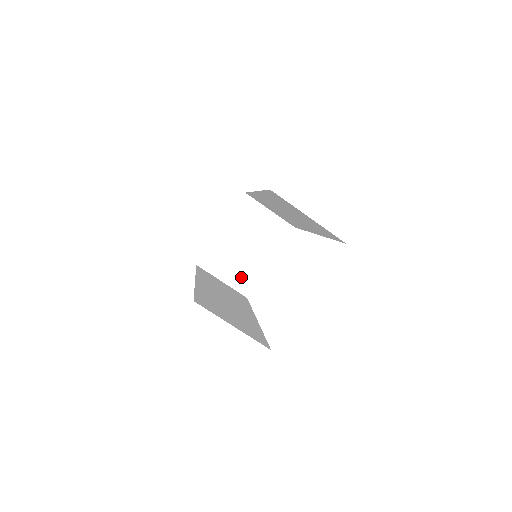
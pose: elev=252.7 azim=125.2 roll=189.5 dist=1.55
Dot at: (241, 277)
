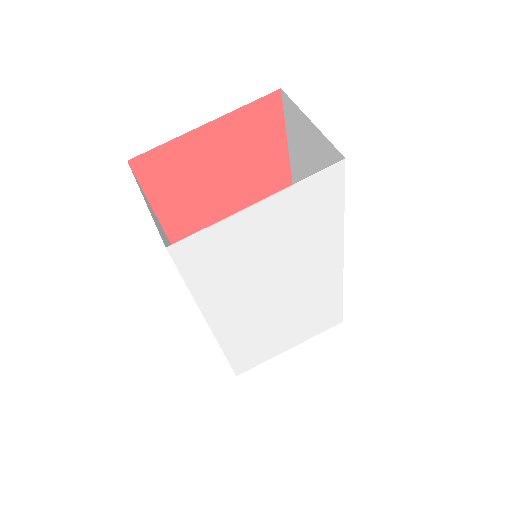
Dot at: occluded
